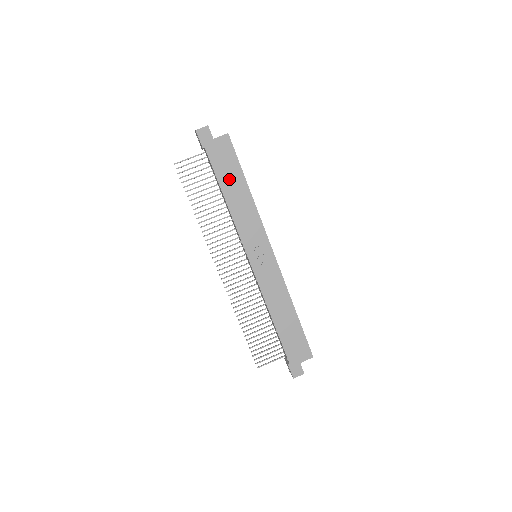
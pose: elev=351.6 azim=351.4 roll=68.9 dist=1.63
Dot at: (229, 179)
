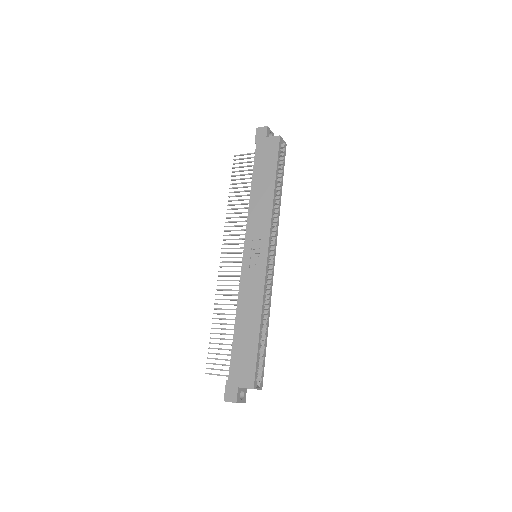
Dot at: (262, 174)
